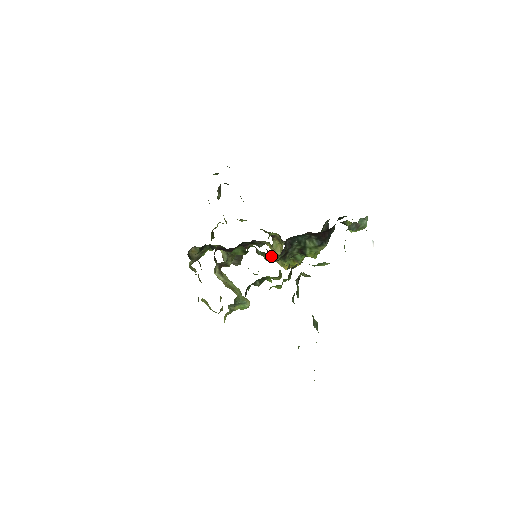
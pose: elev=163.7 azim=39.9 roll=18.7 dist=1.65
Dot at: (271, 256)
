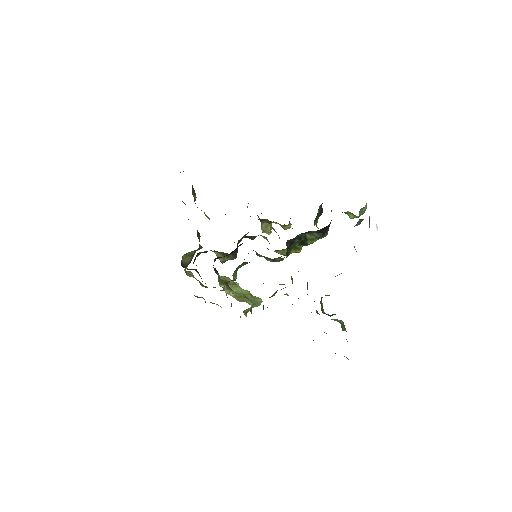
Dot at: (275, 260)
